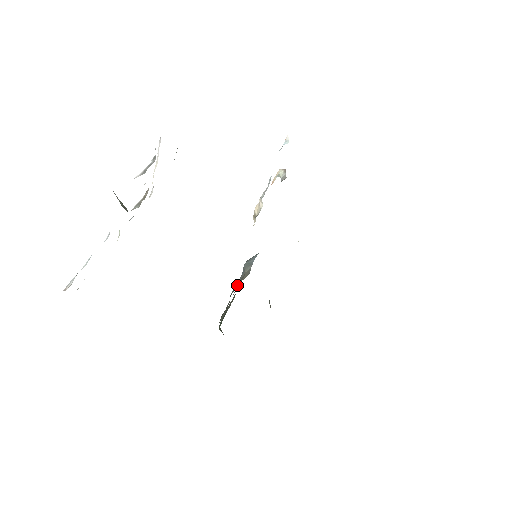
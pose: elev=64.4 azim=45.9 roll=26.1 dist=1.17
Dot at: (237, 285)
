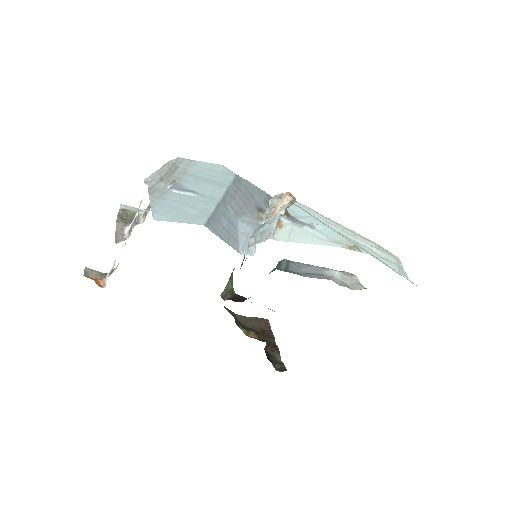
Dot at: occluded
